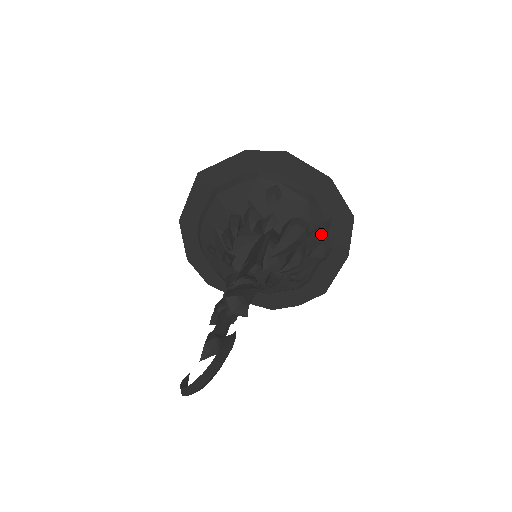
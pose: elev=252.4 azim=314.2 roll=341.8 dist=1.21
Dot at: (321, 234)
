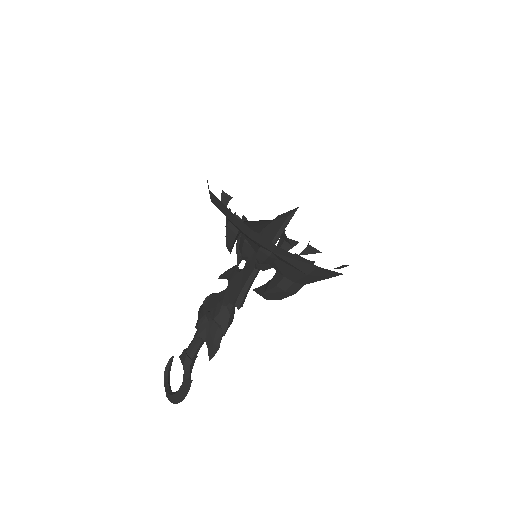
Dot at: occluded
